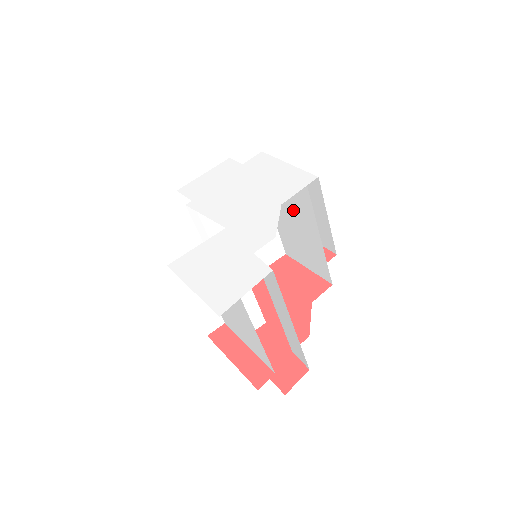
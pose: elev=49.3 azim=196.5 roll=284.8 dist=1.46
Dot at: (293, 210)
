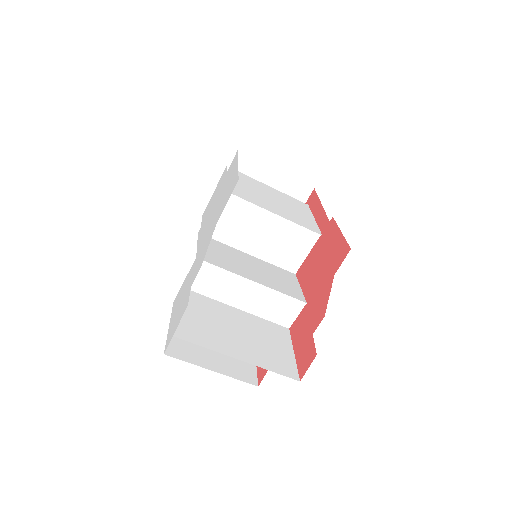
Dot at: (269, 199)
